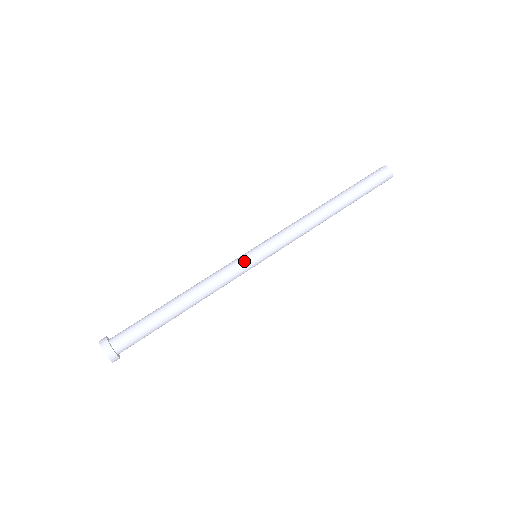
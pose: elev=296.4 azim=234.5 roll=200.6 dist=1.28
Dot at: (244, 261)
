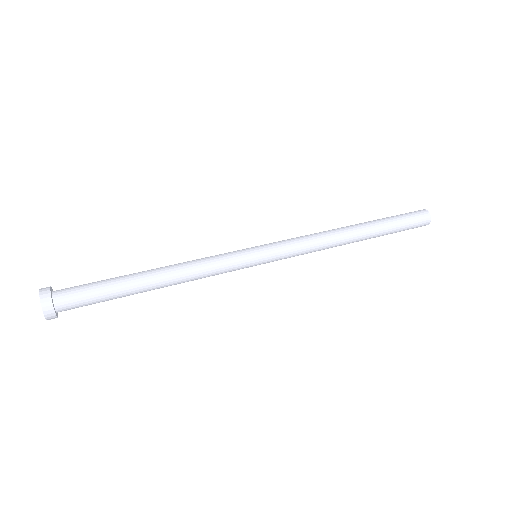
Dot at: (242, 258)
